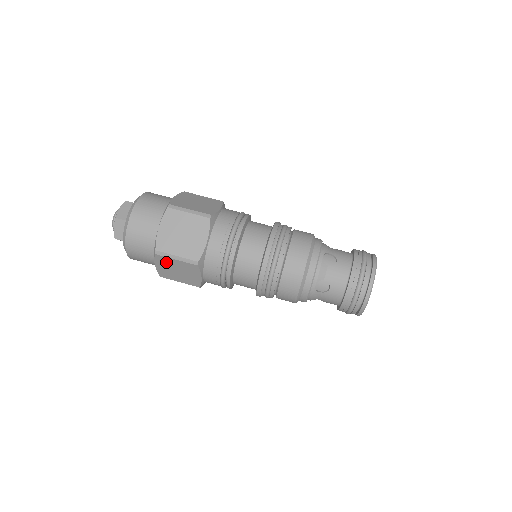
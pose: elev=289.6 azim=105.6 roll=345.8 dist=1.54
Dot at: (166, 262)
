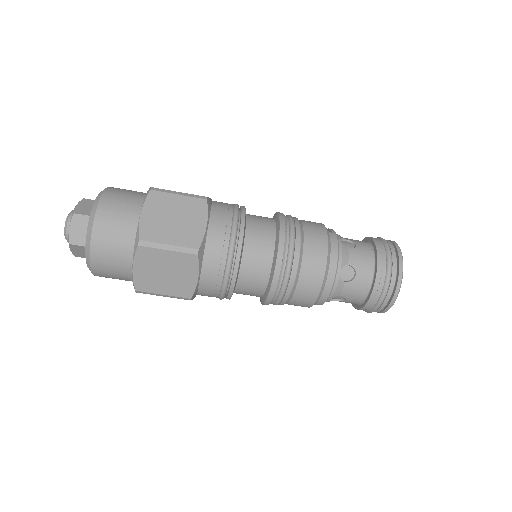
Dot at: occluded
